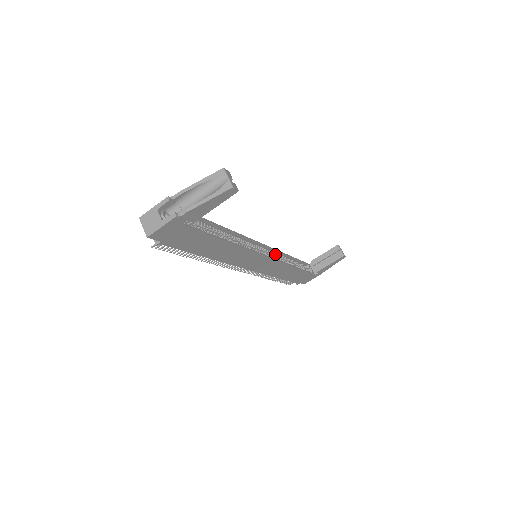
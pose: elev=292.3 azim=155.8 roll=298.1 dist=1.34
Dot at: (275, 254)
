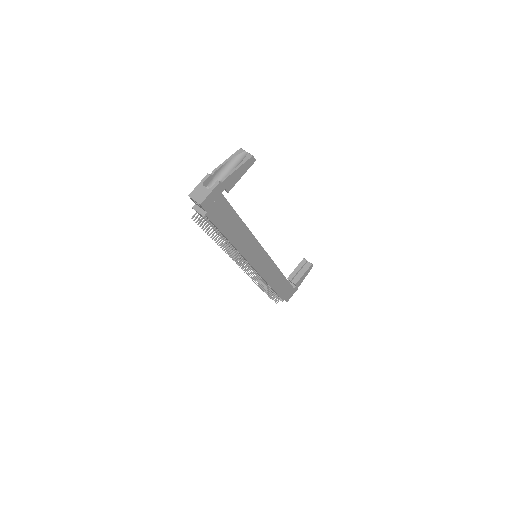
Dot at: occluded
